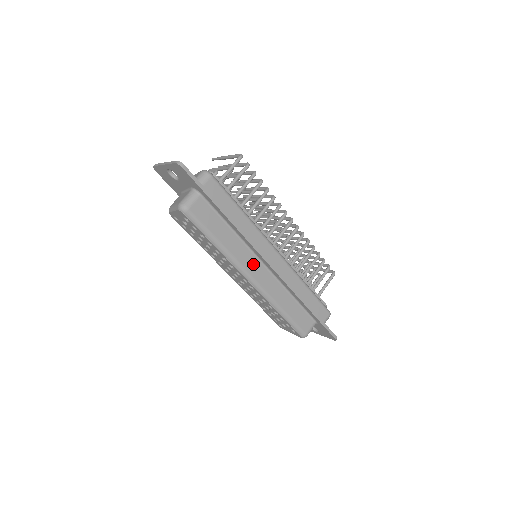
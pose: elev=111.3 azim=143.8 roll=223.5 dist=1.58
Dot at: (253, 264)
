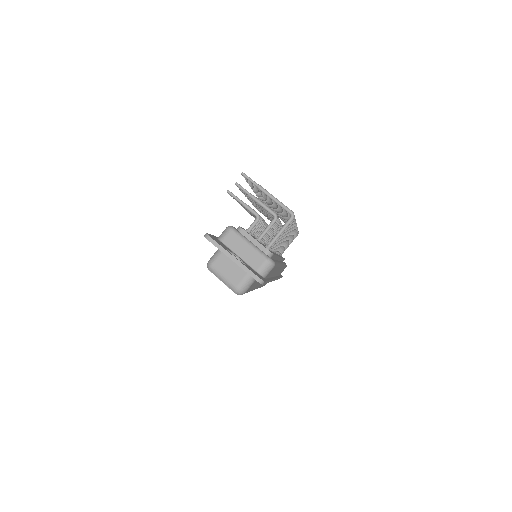
Dot at: occluded
